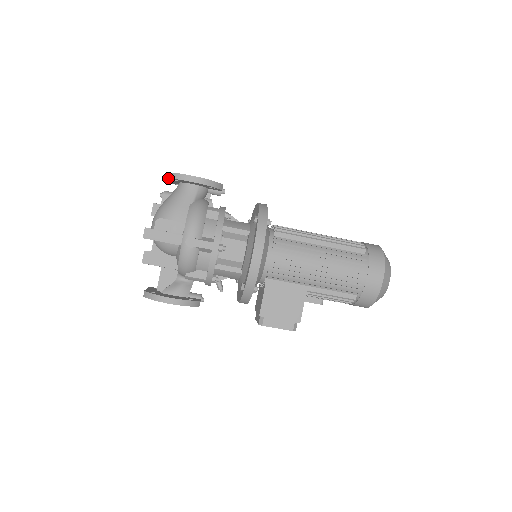
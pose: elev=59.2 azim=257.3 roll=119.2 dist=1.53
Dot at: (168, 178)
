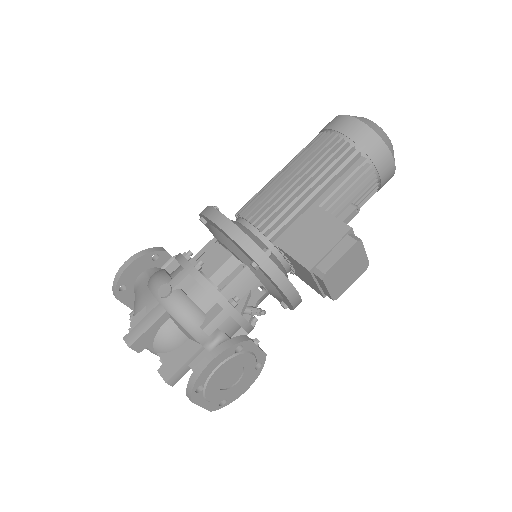
Dot at: (115, 294)
